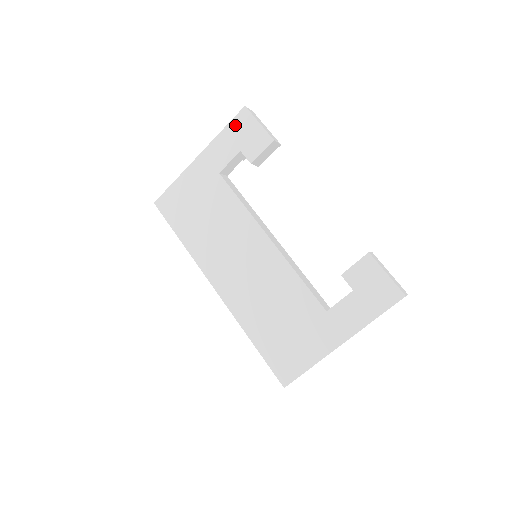
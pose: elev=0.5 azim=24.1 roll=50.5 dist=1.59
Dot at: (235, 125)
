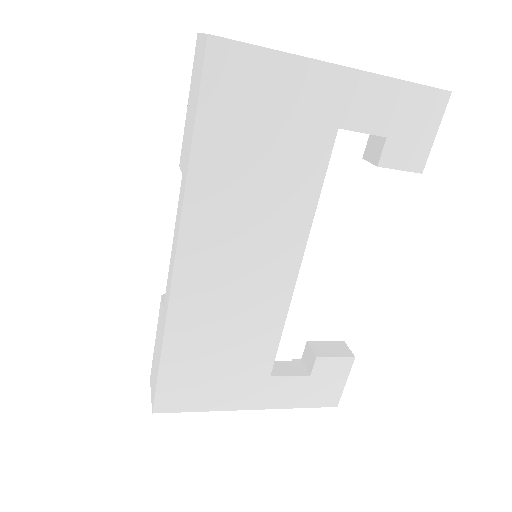
Dot at: (419, 98)
